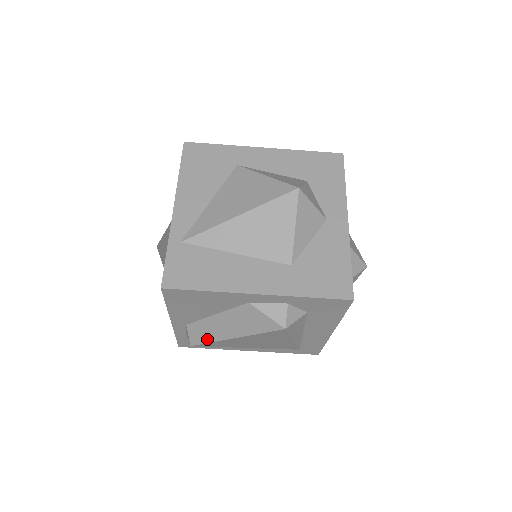
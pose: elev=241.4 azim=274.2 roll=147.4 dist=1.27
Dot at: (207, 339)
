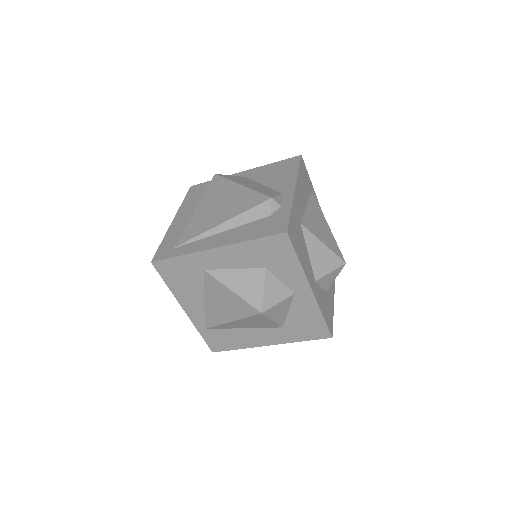
Dot at: occluded
